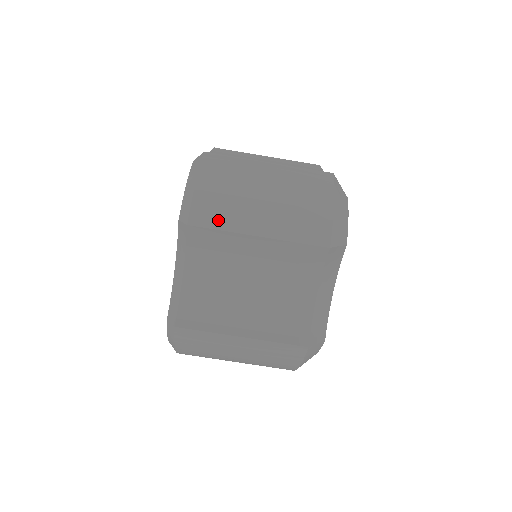
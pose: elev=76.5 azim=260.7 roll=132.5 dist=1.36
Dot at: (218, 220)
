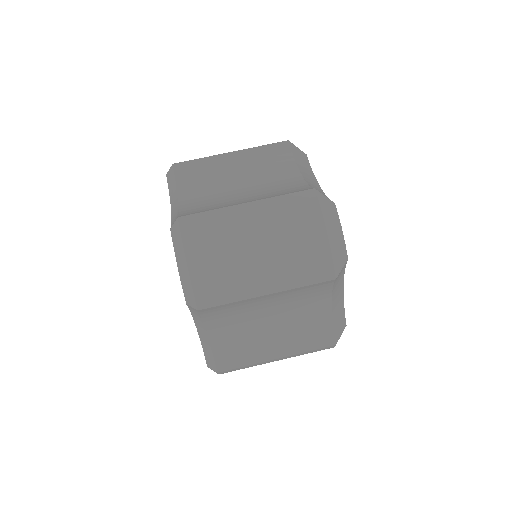
Dot at: occluded
